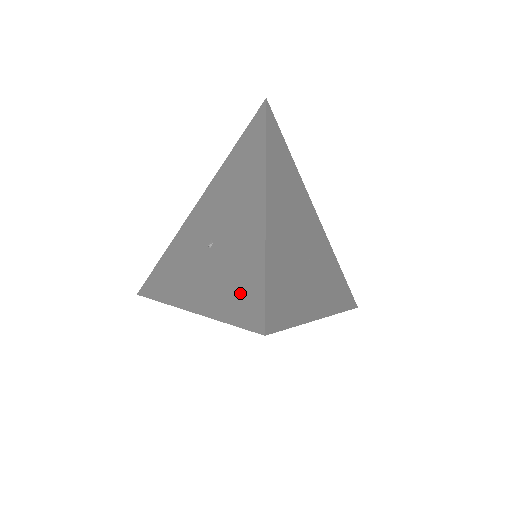
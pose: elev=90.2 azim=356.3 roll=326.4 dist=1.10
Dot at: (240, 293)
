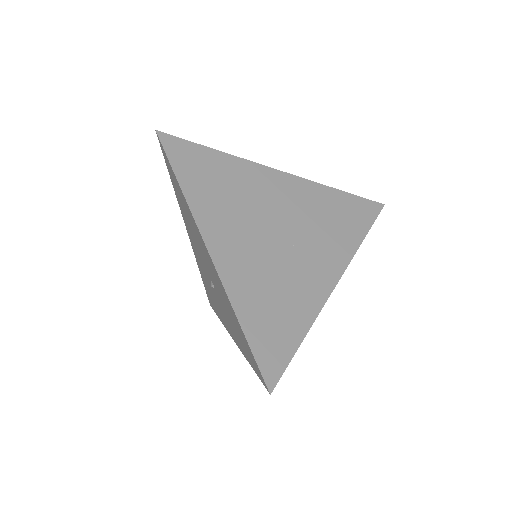
Dot at: (244, 346)
